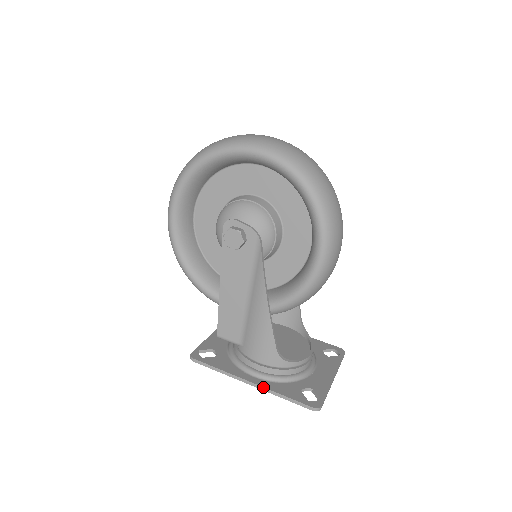
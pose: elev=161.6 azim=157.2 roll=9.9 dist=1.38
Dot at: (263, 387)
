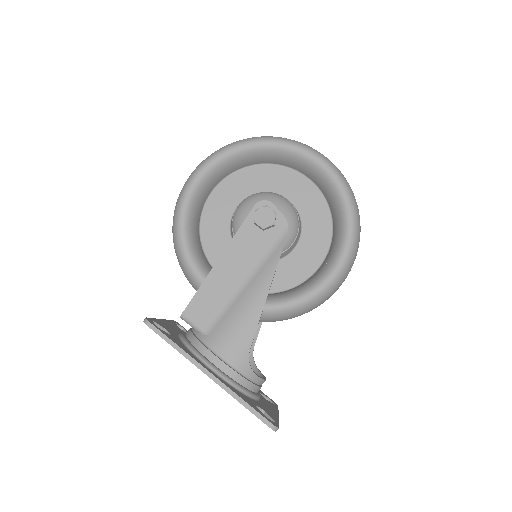
Dot at: (223, 382)
